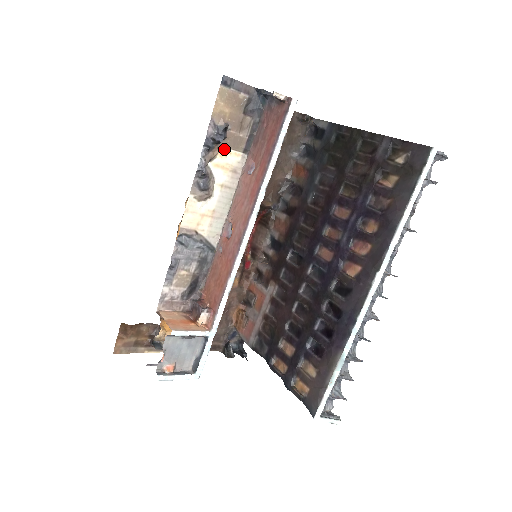
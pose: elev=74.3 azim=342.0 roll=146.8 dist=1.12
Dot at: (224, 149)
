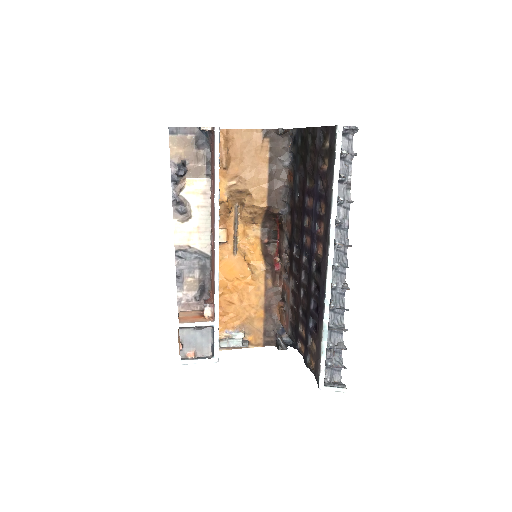
Dot at: (189, 179)
